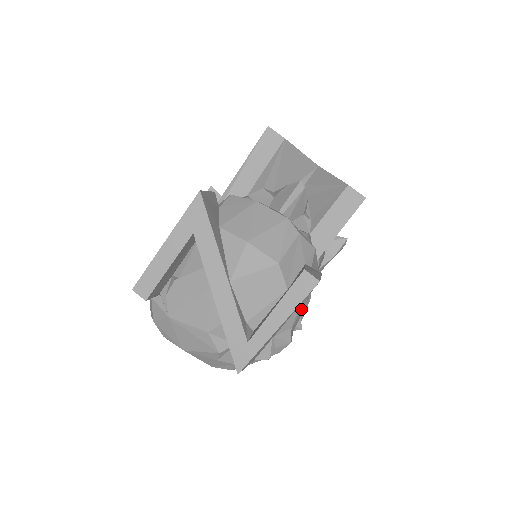
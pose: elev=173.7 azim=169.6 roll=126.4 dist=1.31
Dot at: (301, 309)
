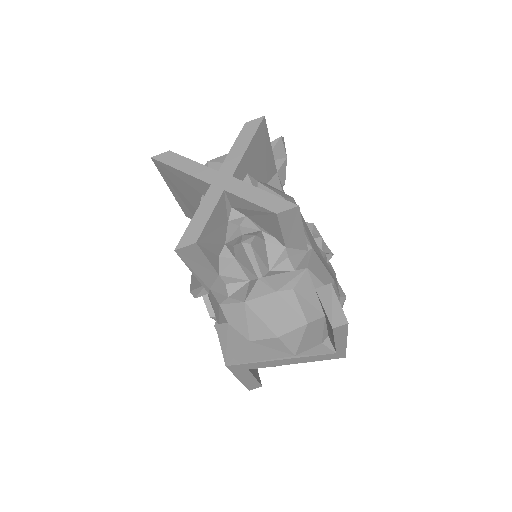
Dot at: (335, 290)
